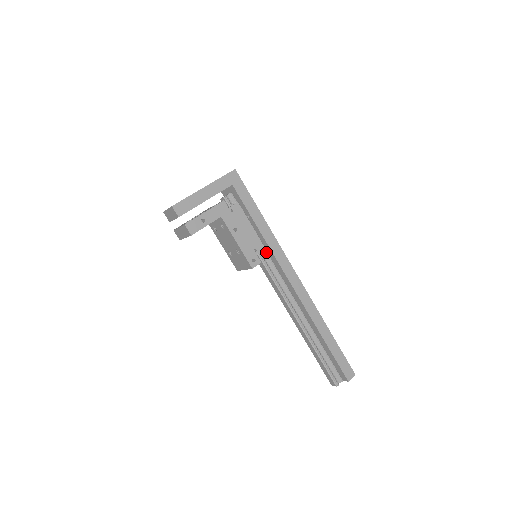
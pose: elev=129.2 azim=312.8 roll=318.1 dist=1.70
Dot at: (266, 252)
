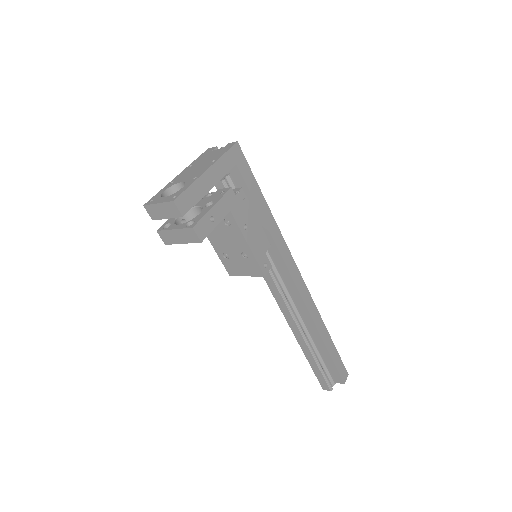
Dot at: (268, 250)
